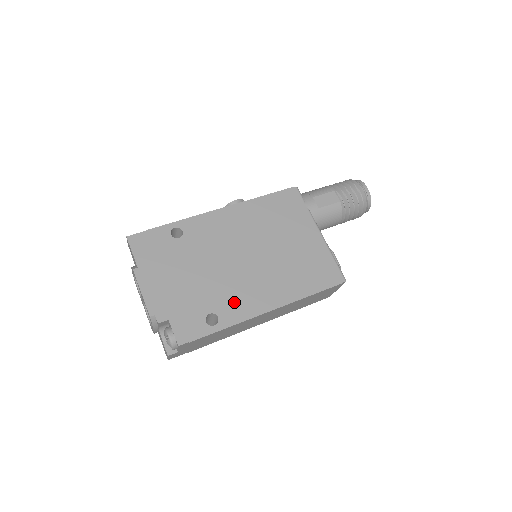
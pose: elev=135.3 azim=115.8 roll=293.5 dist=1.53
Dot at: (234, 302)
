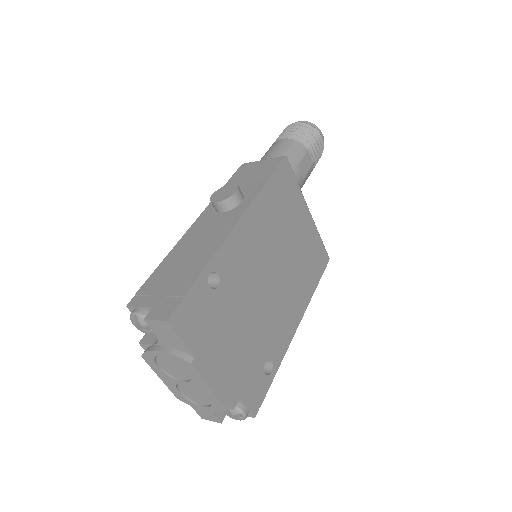
Dot at: (277, 335)
